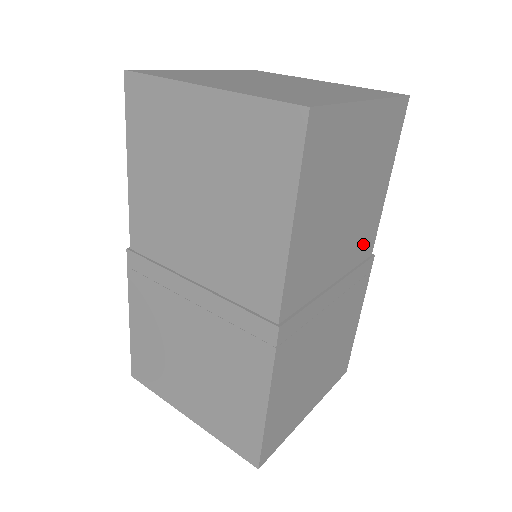
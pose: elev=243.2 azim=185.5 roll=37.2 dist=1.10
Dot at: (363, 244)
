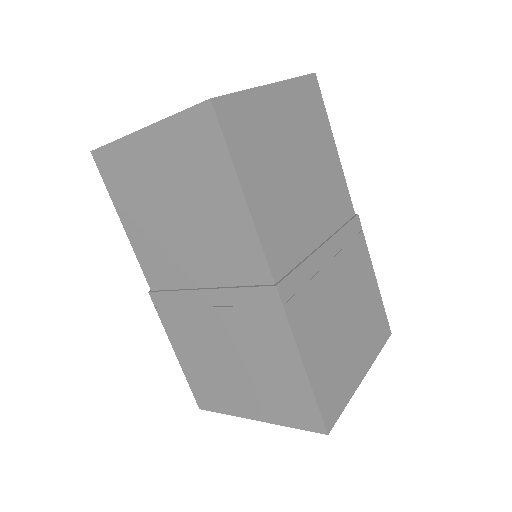
Dot at: (338, 205)
